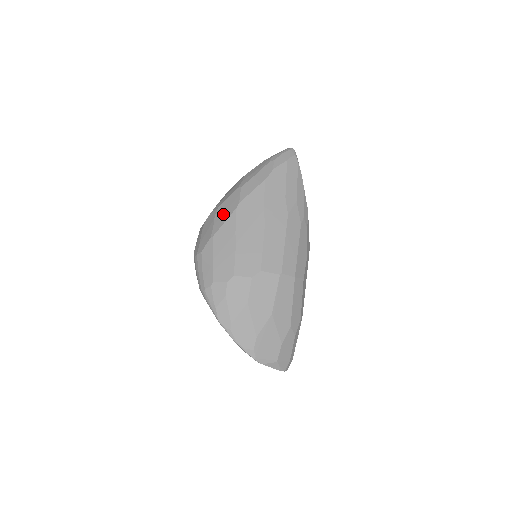
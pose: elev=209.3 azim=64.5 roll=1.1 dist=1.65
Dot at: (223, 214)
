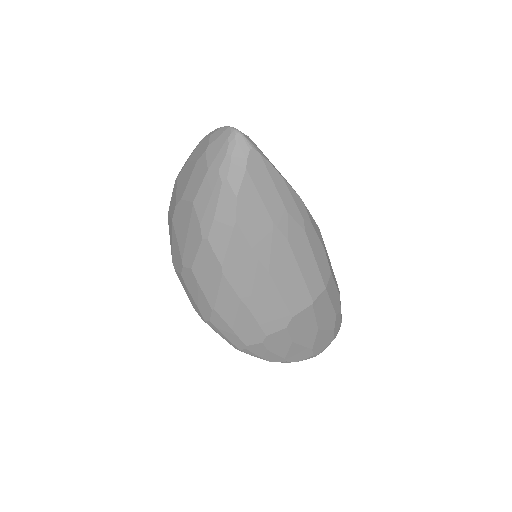
Dot at: (207, 280)
